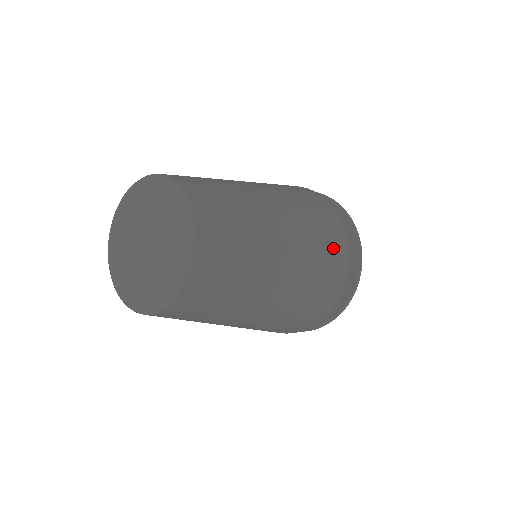
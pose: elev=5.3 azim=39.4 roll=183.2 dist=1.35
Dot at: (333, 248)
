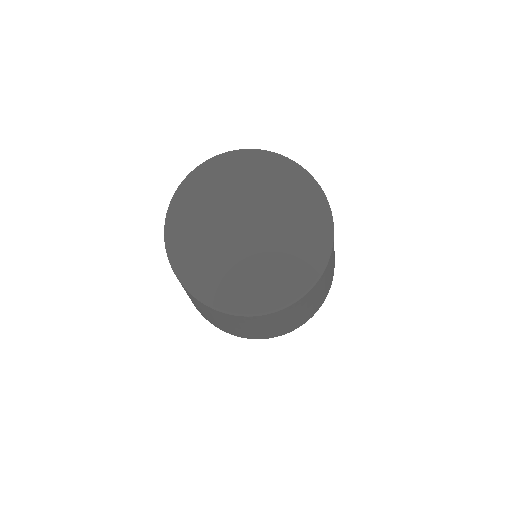
Dot at: (305, 320)
